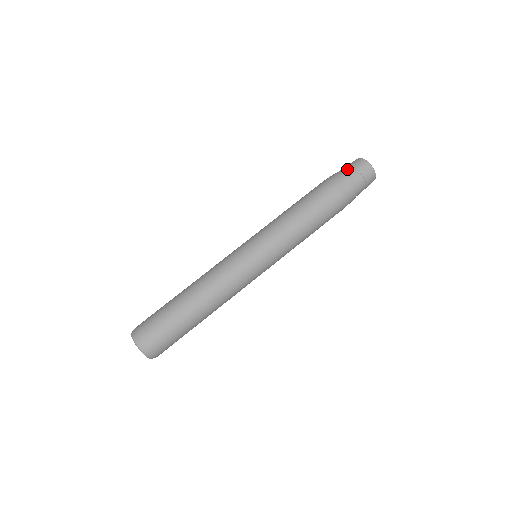
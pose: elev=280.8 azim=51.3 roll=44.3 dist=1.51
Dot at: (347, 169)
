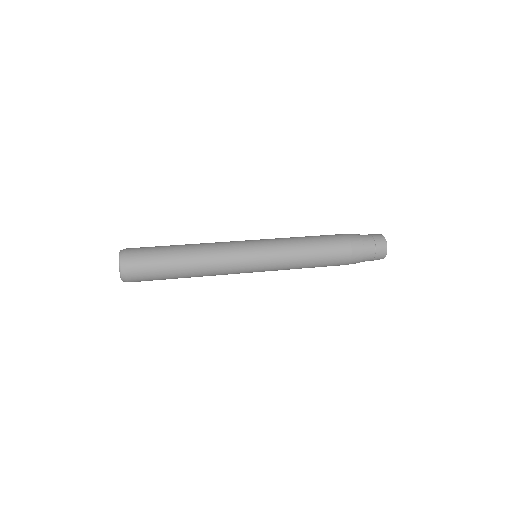
Dot at: (367, 236)
